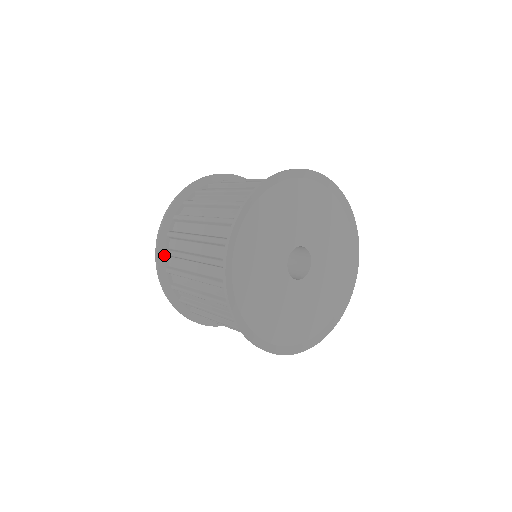
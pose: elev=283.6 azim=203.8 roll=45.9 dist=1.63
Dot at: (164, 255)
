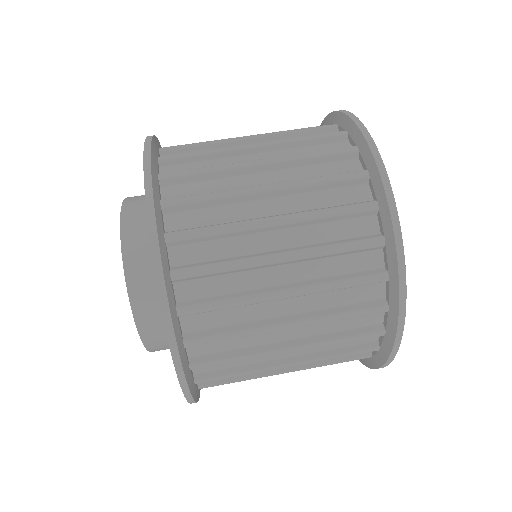
Dot at: (157, 179)
